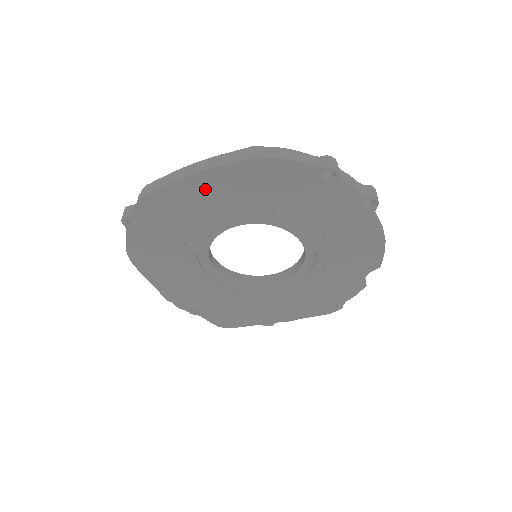
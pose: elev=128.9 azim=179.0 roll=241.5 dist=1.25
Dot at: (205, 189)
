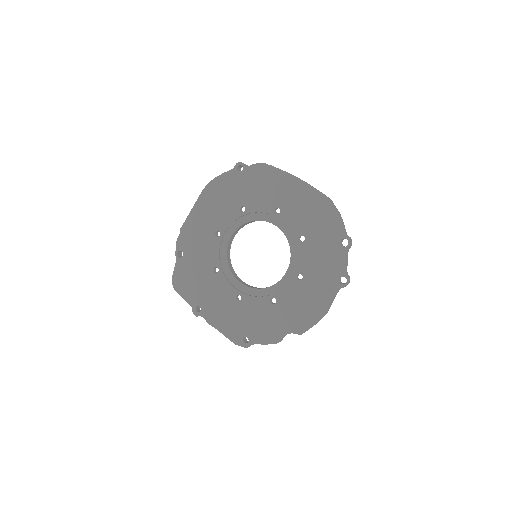
Dot at: (291, 190)
